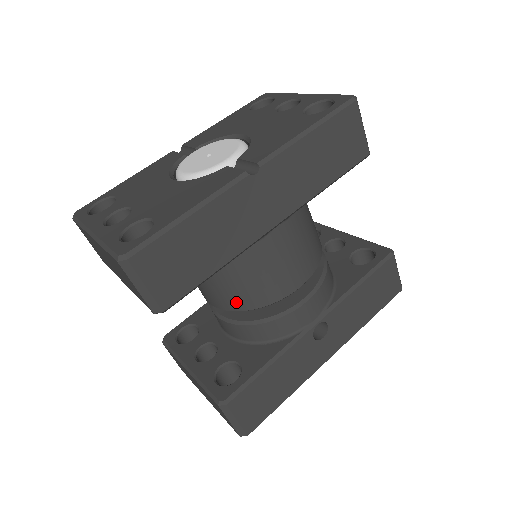
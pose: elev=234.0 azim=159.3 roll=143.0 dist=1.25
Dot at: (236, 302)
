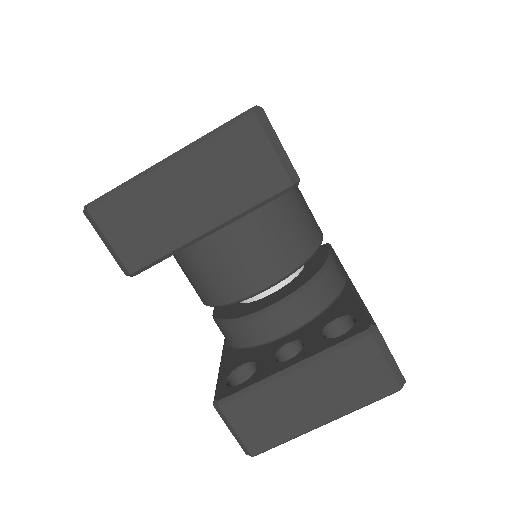
Dot at: (295, 252)
